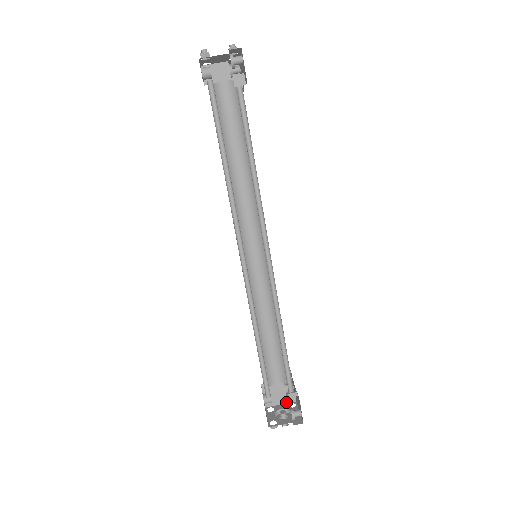
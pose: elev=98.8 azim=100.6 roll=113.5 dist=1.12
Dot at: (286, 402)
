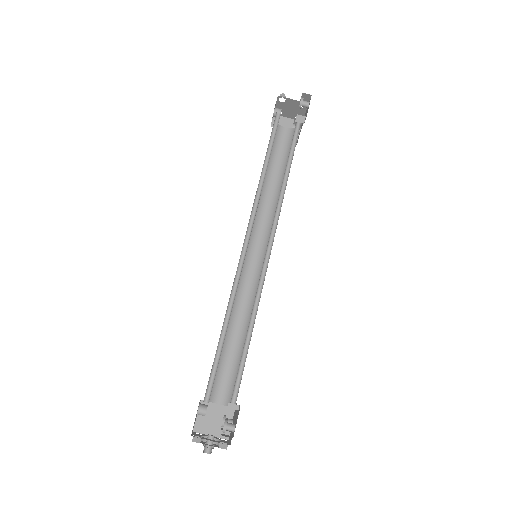
Dot at: (218, 435)
